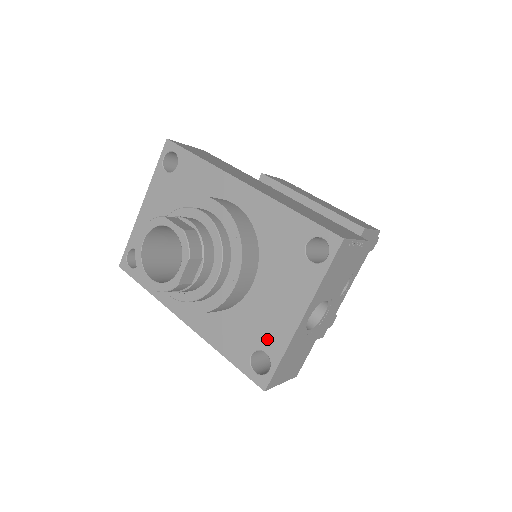
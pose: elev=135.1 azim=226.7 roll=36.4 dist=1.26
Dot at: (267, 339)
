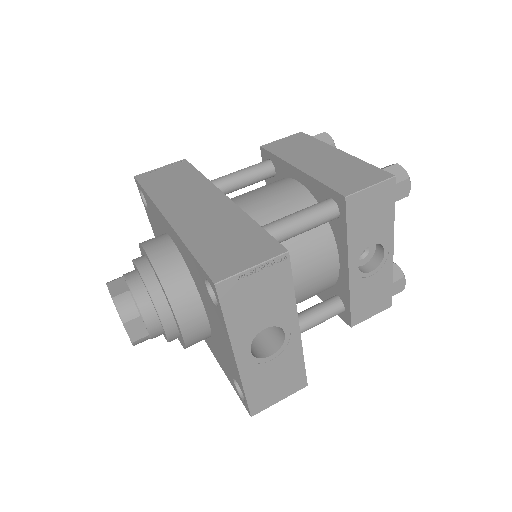
Dot at: (232, 371)
